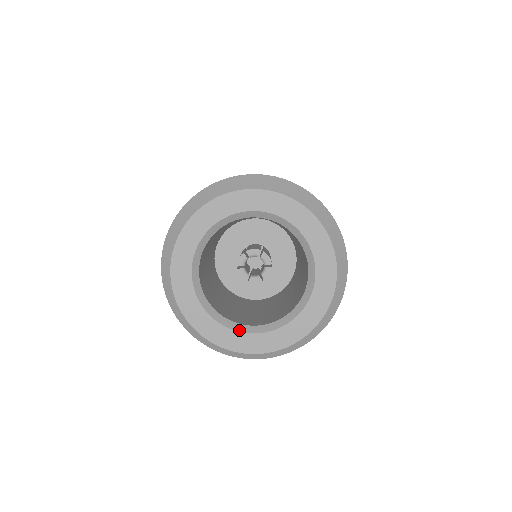
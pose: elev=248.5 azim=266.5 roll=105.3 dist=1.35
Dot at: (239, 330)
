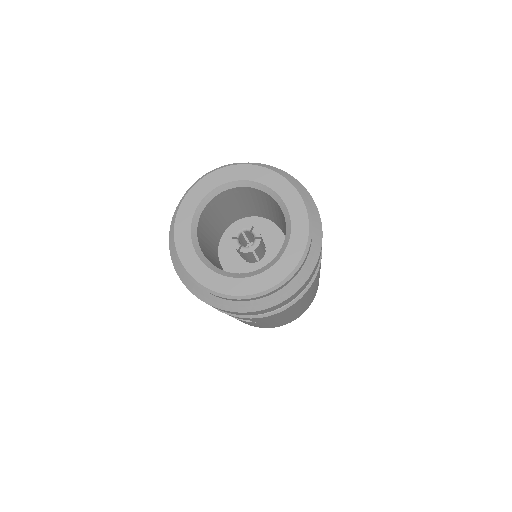
Dot at: (273, 264)
